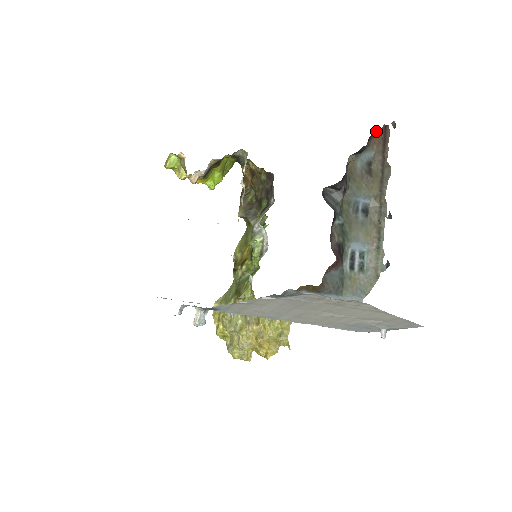
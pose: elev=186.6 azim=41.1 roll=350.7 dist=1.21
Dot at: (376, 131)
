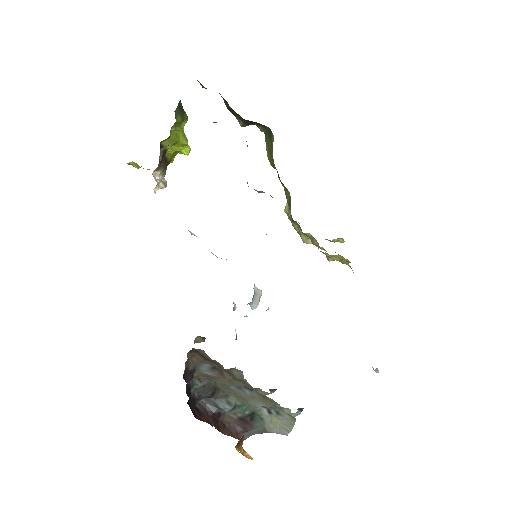
Dot at: (187, 359)
